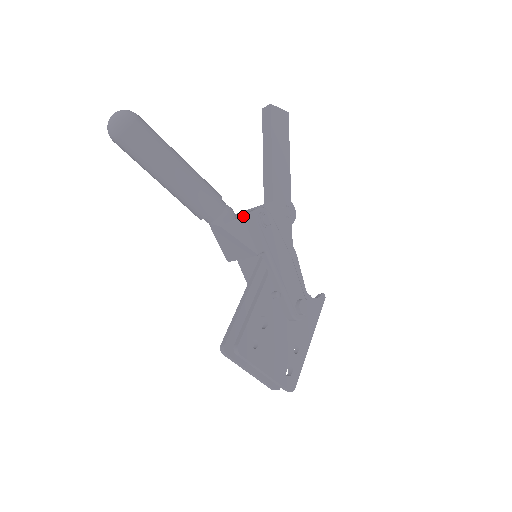
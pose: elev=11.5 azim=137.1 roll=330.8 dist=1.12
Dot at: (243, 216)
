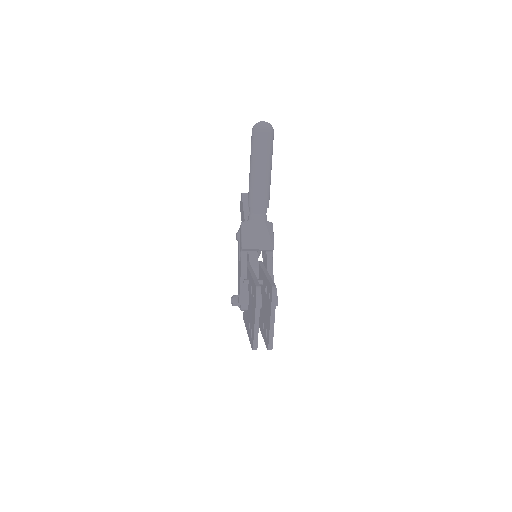
Dot at: occluded
